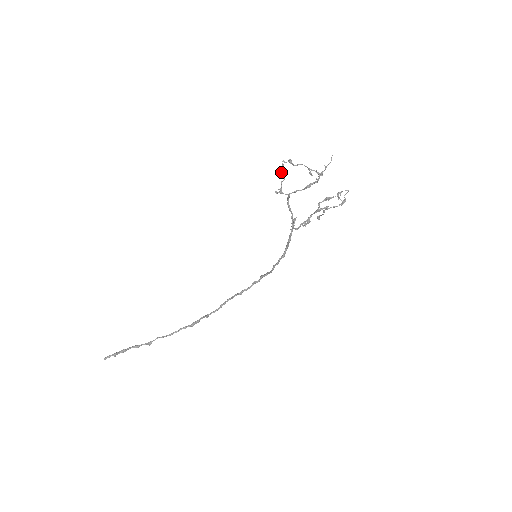
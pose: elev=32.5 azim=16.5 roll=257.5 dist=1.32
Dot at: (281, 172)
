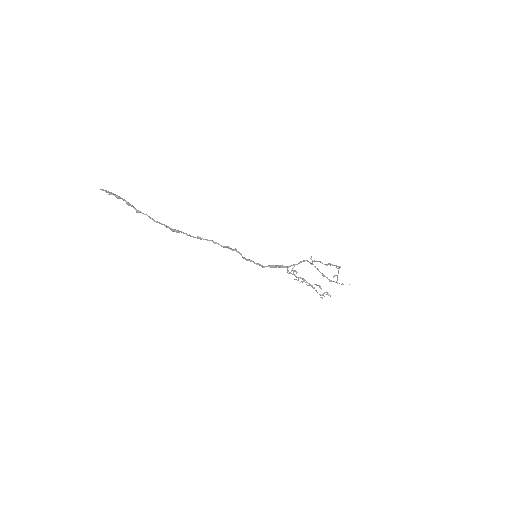
Dot at: (329, 264)
